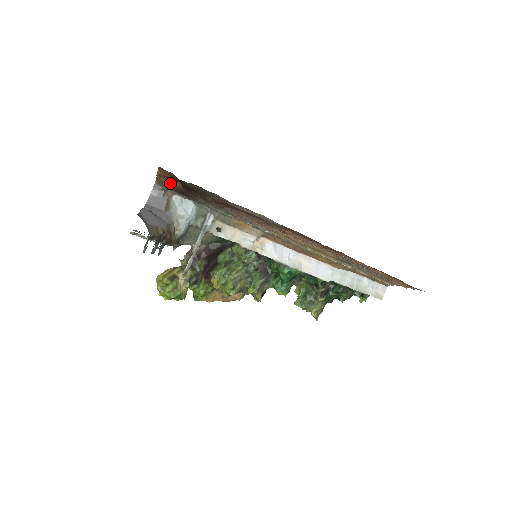
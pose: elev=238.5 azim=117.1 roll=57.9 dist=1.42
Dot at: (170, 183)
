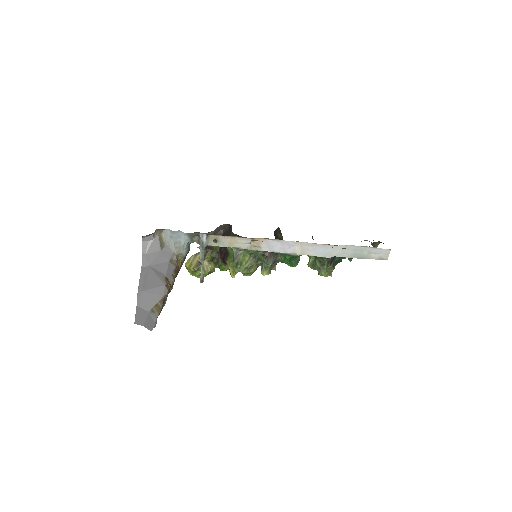
Dot at: occluded
